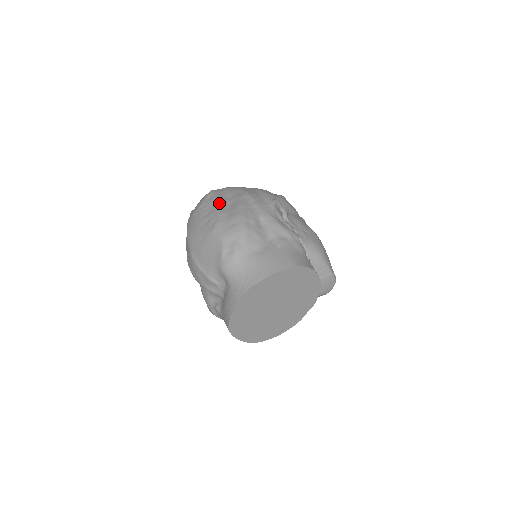
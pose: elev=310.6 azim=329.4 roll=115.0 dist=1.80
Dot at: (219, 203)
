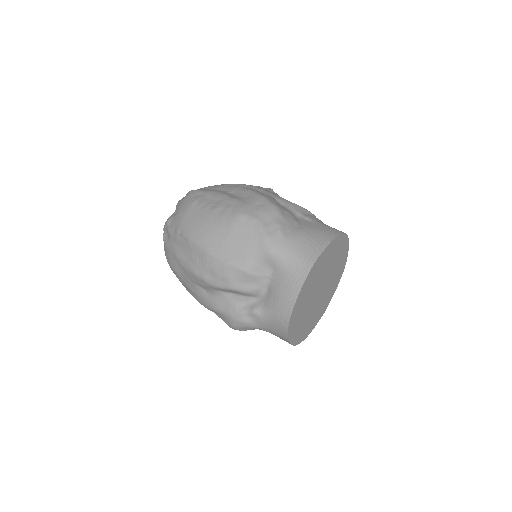
Dot at: (220, 194)
